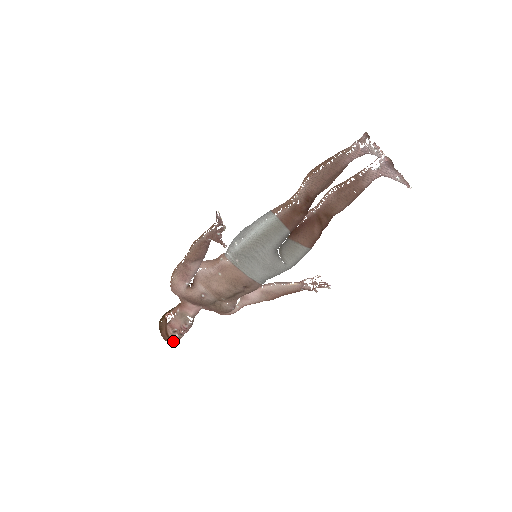
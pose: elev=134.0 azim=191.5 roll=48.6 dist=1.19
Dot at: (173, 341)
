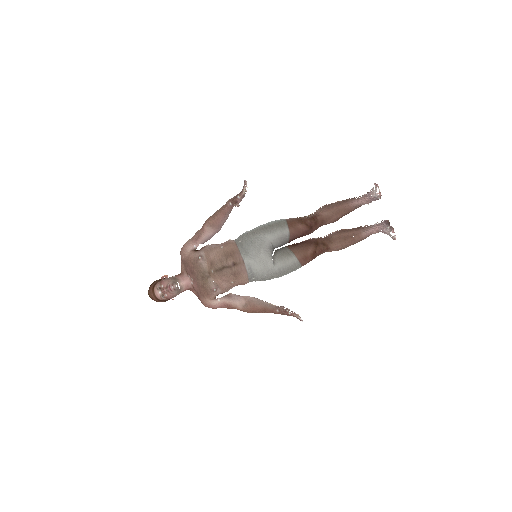
Dot at: (154, 297)
